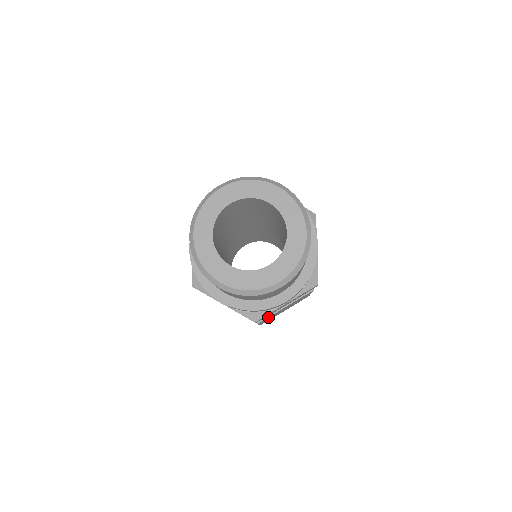
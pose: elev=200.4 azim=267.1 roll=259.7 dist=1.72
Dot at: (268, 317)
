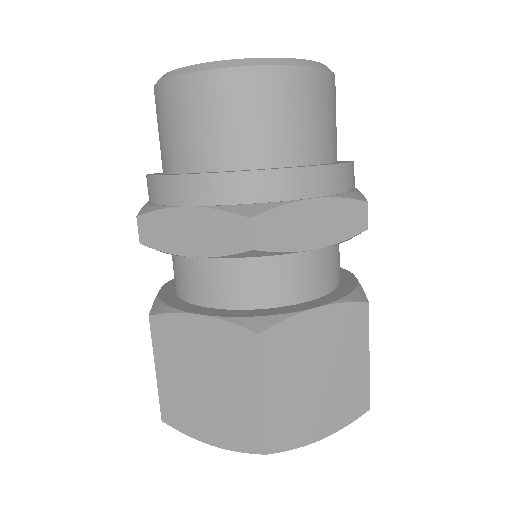
Dot at: (281, 323)
